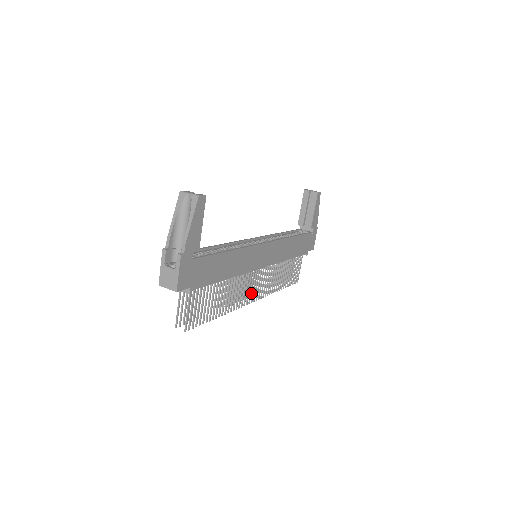
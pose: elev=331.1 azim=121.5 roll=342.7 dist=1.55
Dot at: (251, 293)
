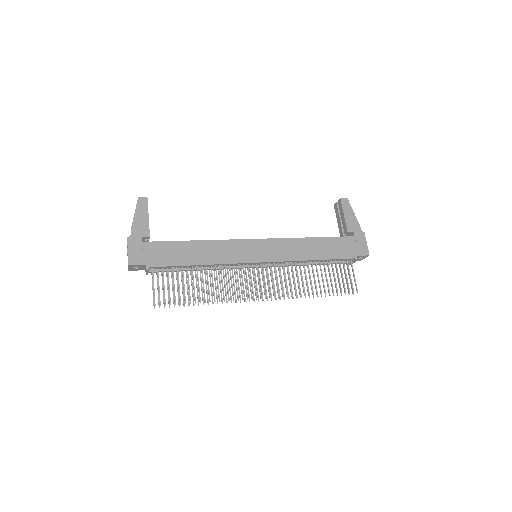
Dot at: (255, 288)
